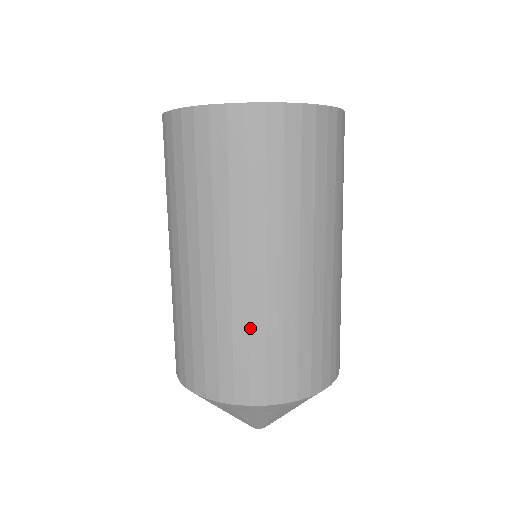
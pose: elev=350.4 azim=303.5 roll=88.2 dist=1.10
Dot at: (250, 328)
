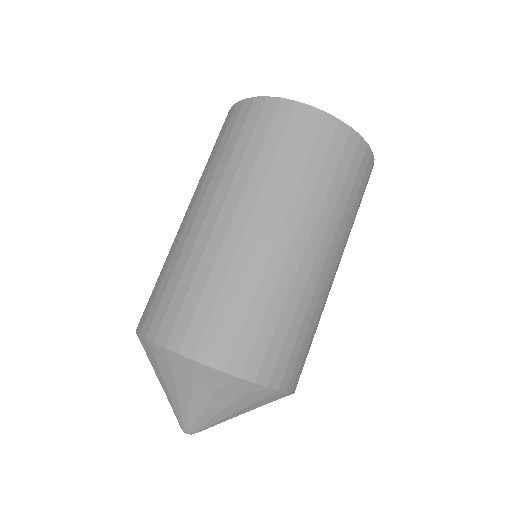
Dot at: (256, 293)
